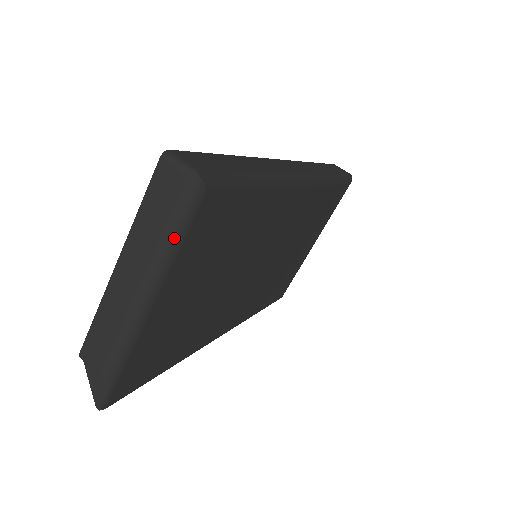
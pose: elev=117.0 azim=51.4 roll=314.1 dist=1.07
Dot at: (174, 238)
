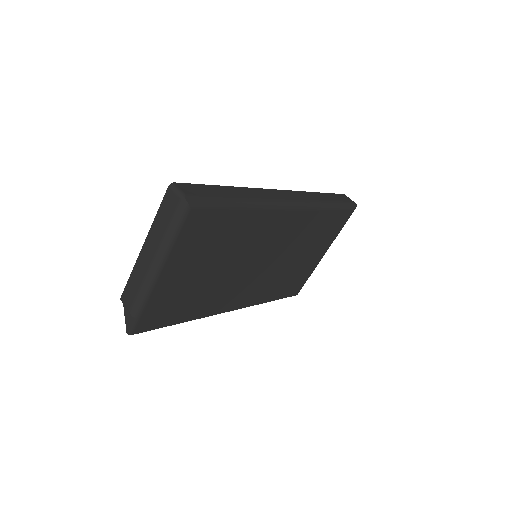
Dot at: (172, 234)
